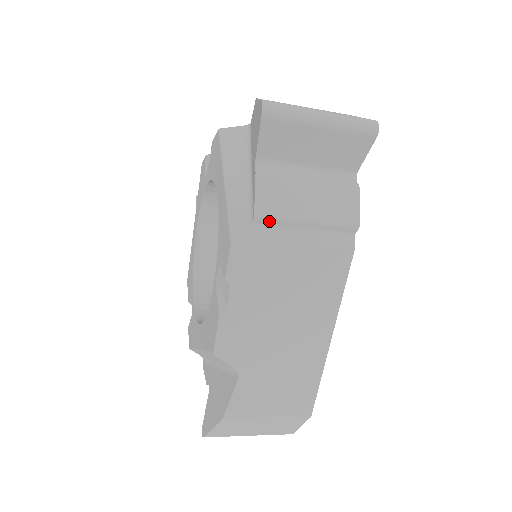
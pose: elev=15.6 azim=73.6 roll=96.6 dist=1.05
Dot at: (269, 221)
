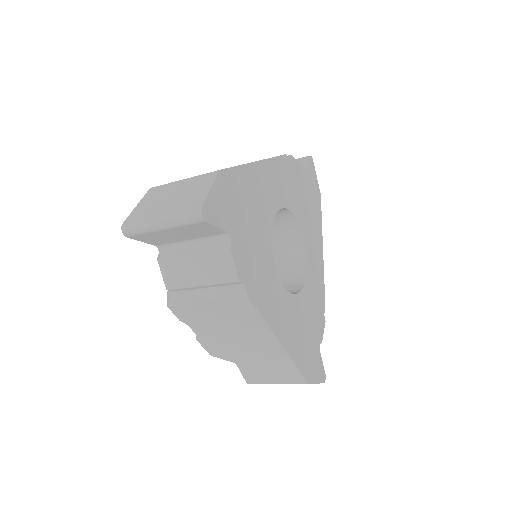
Dot at: (179, 289)
